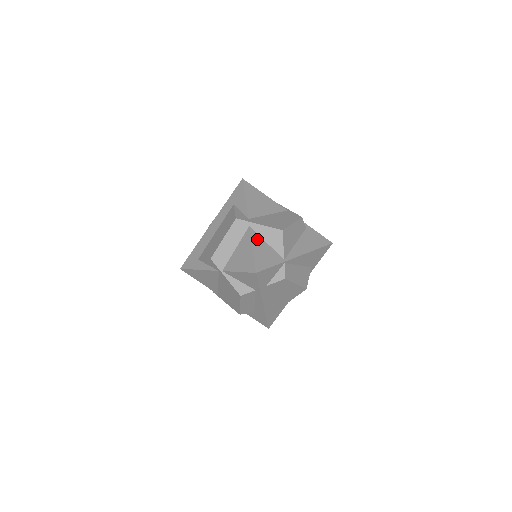
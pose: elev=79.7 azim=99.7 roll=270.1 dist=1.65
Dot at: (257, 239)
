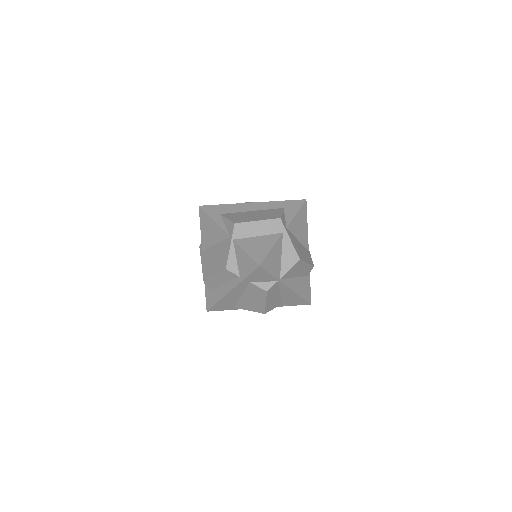
Dot at: (279, 246)
